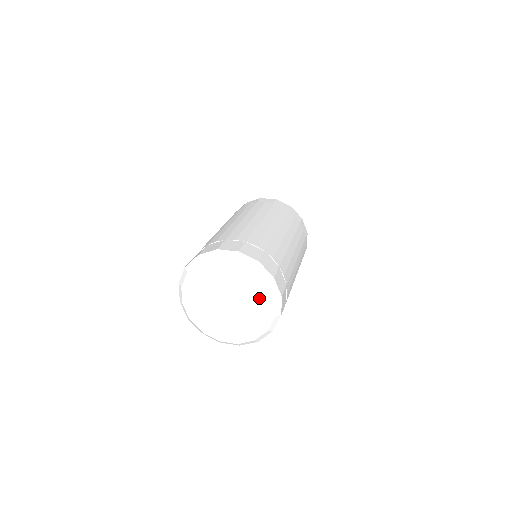
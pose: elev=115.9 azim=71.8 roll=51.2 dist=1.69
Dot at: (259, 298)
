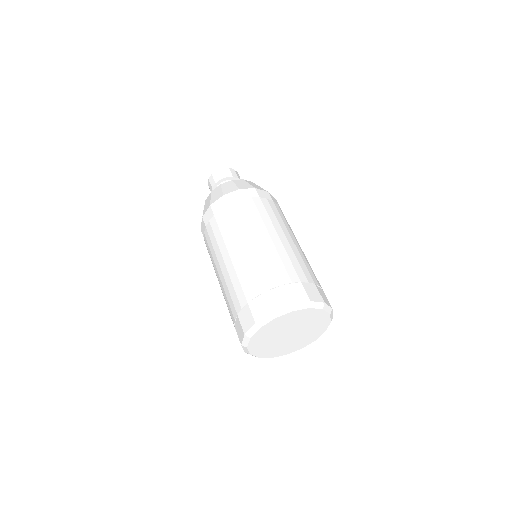
Dot at: (310, 317)
